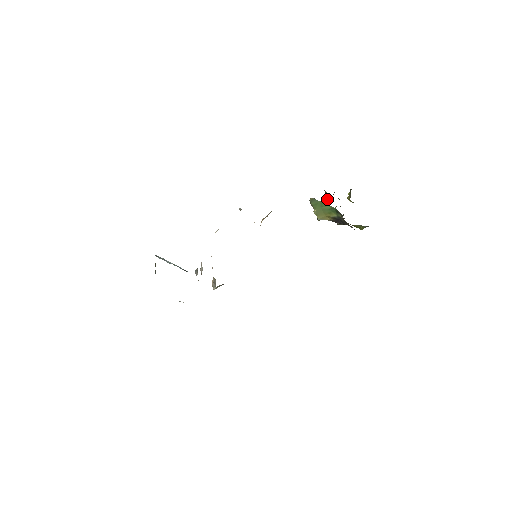
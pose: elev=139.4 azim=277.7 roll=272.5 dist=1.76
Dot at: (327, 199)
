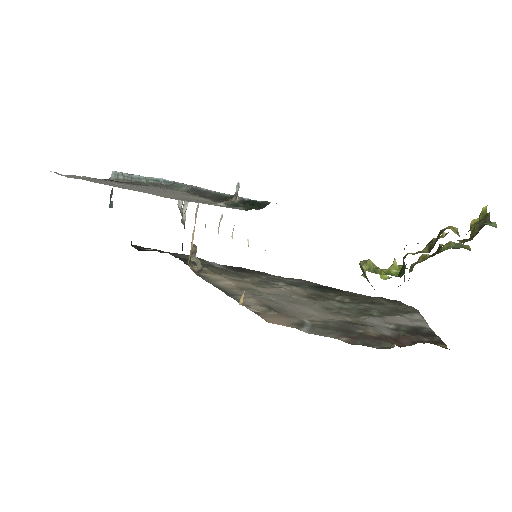
Dot at: (404, 258)
